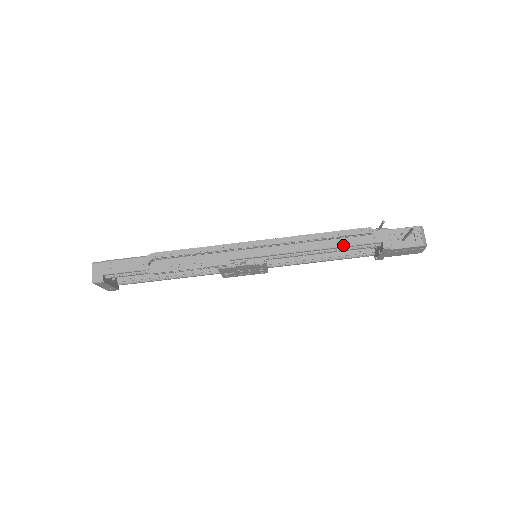
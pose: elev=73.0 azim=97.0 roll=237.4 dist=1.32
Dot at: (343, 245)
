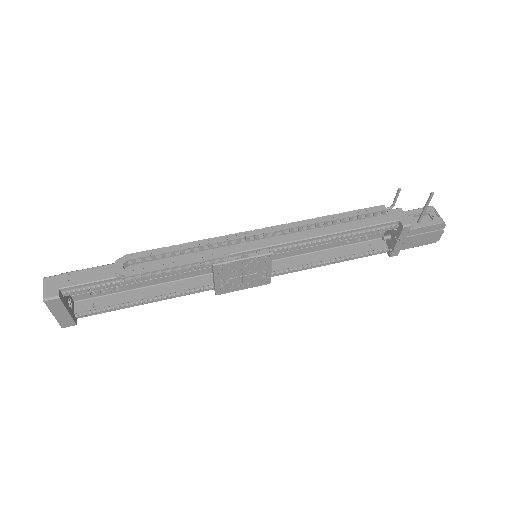
Dot at: (357, 227)
